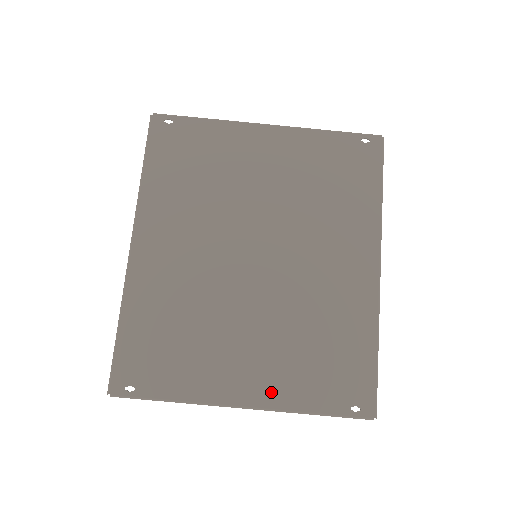
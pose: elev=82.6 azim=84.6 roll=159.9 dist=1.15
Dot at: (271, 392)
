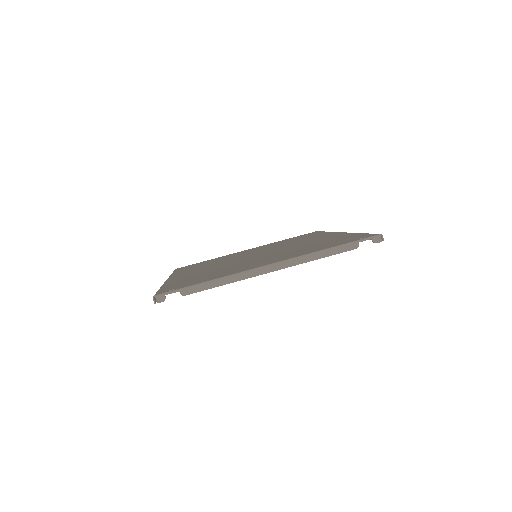
Dot at: (290, 257)
